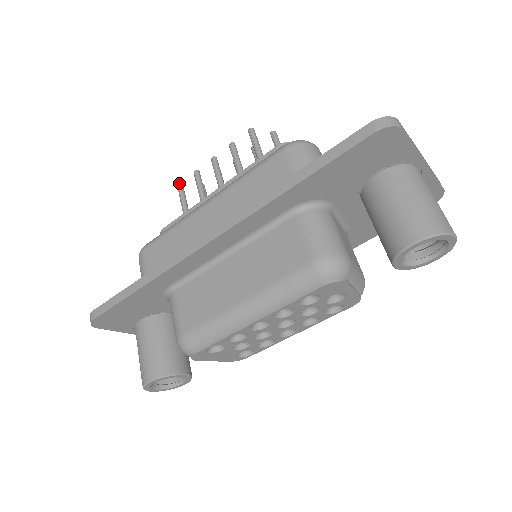
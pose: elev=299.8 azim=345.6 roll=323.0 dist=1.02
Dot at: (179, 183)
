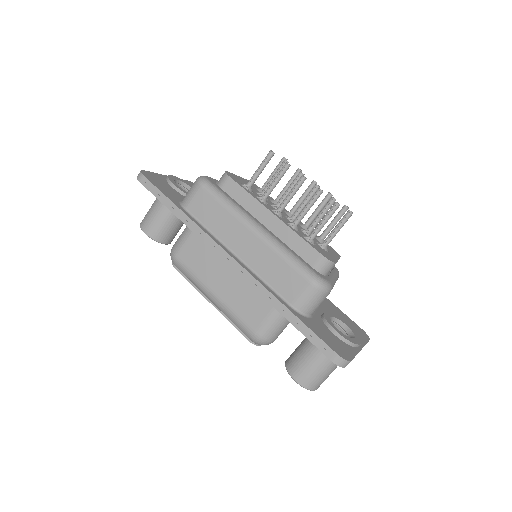
Dot at: (273, 152)
